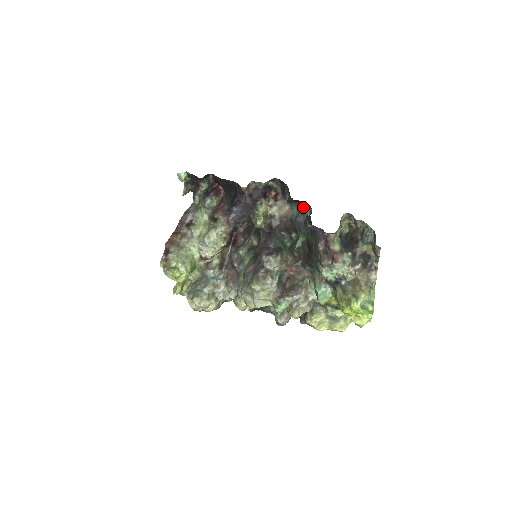
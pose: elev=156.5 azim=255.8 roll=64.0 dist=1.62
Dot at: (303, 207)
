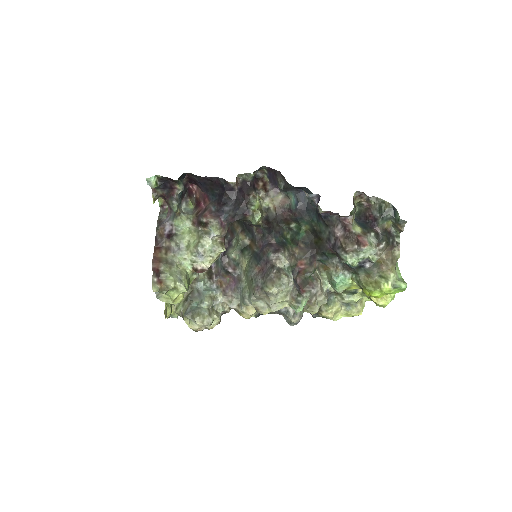
Dot at: (306, 193)
